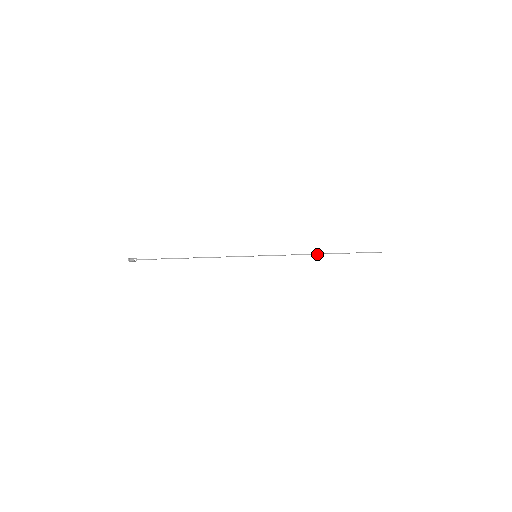
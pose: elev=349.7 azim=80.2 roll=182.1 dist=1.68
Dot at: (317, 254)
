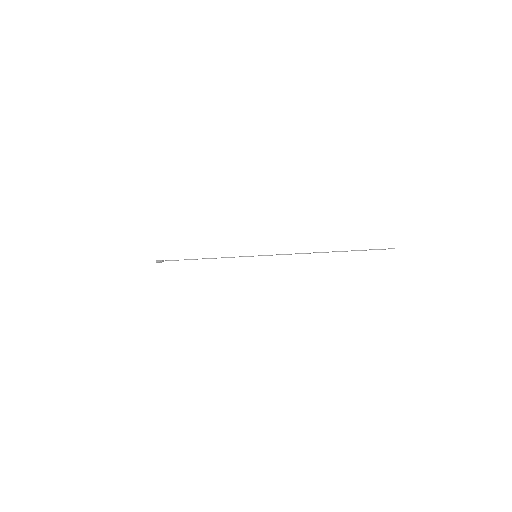
Dot at: occluded
